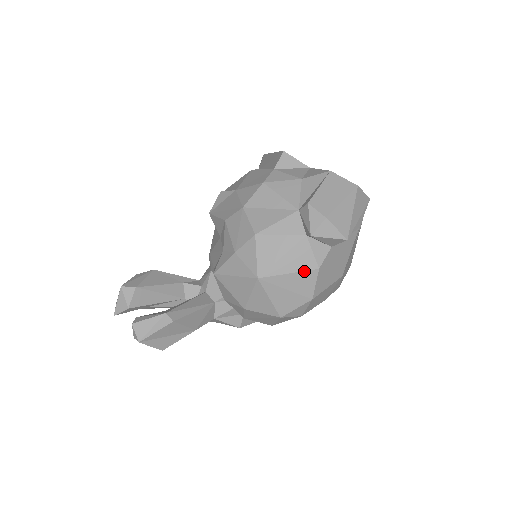
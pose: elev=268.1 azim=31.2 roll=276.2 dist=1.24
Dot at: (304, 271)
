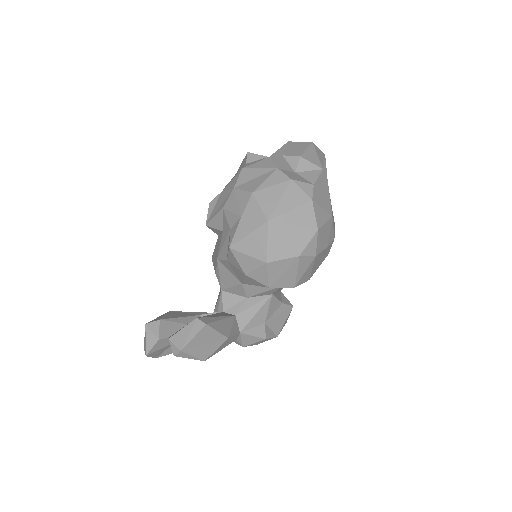
Dot at: (302, 205)
